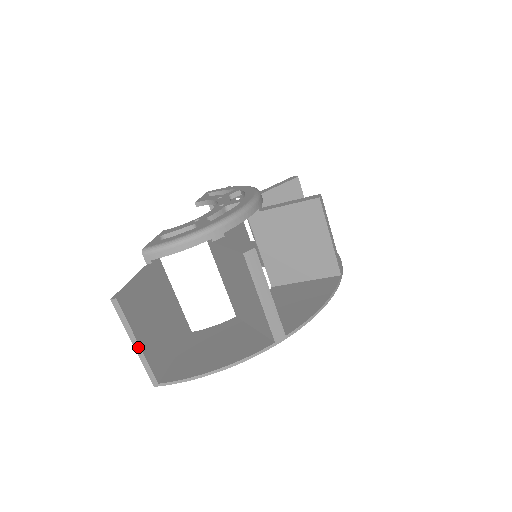
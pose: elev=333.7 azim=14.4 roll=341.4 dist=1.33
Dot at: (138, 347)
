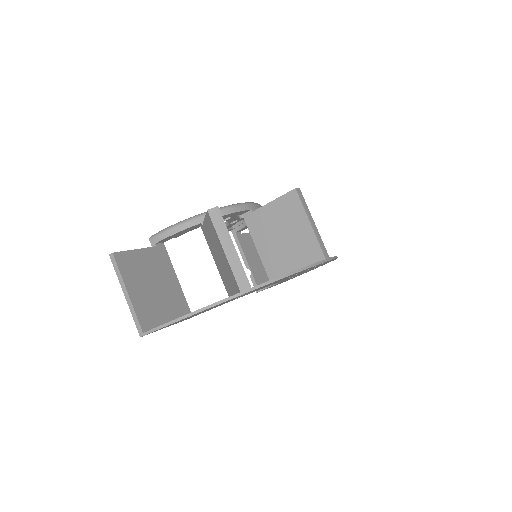
Dot at: (128, 297)
